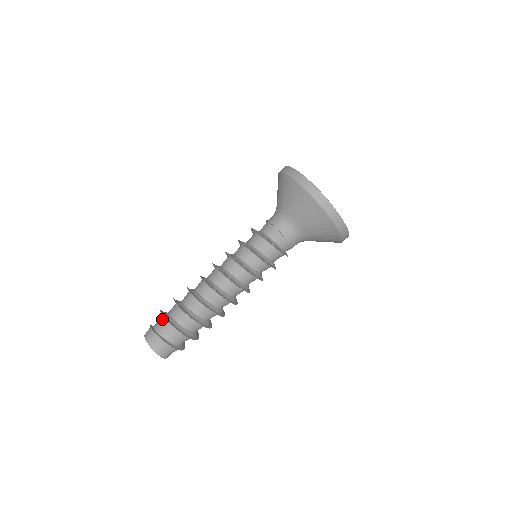
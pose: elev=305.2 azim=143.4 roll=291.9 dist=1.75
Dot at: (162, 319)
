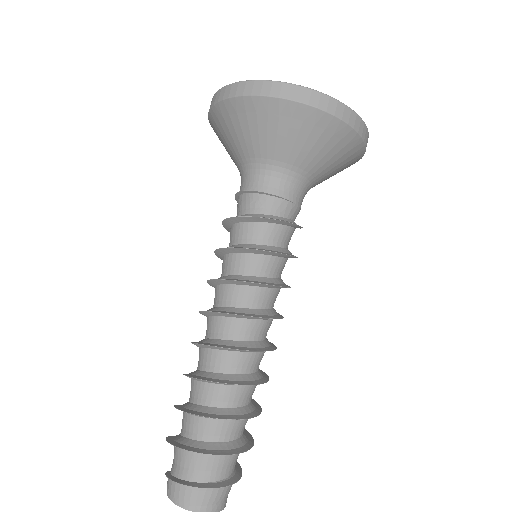
Dot at: (186, 455)
